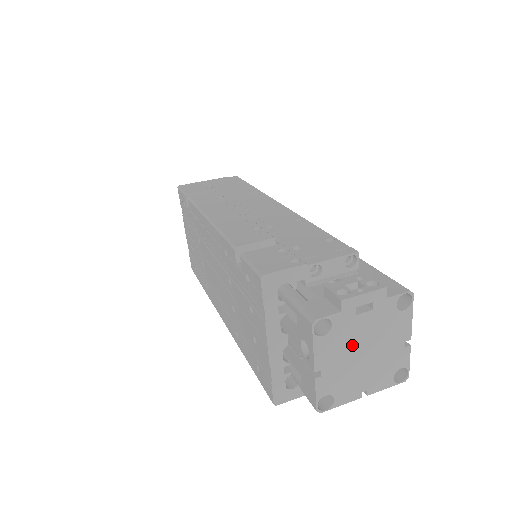
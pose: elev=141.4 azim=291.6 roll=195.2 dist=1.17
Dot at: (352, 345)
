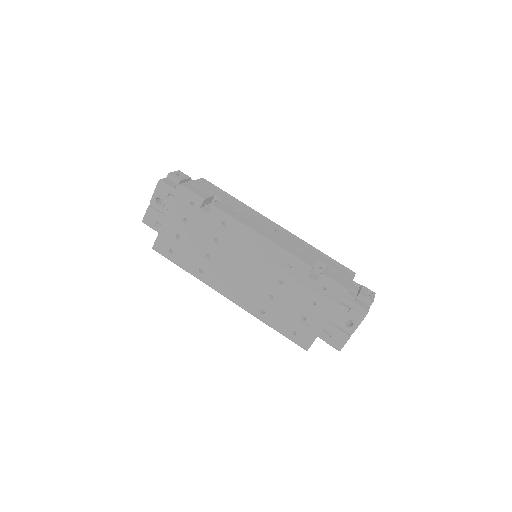
Dot at: occluded
